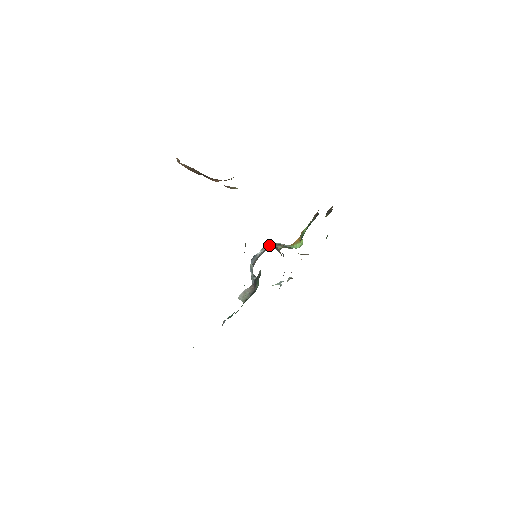
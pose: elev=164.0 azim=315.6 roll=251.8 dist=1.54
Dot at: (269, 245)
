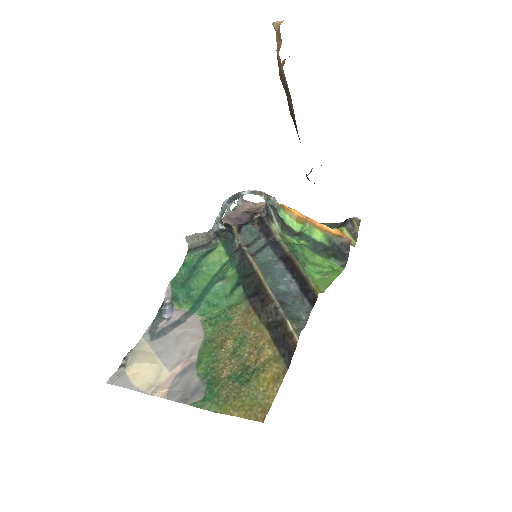
Dot at: (263, 195)
